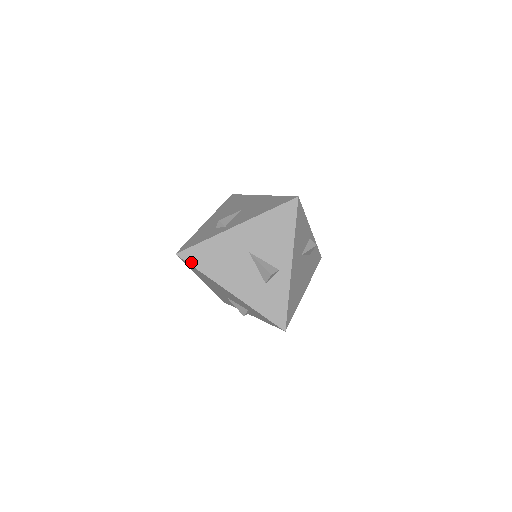
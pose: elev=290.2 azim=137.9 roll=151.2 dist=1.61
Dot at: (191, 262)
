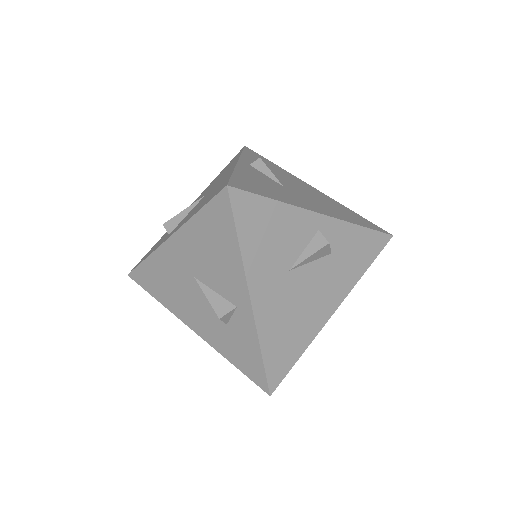
Dot at: (144, 286)
